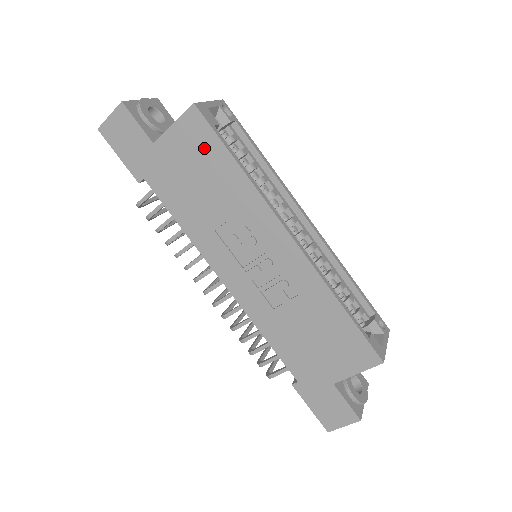
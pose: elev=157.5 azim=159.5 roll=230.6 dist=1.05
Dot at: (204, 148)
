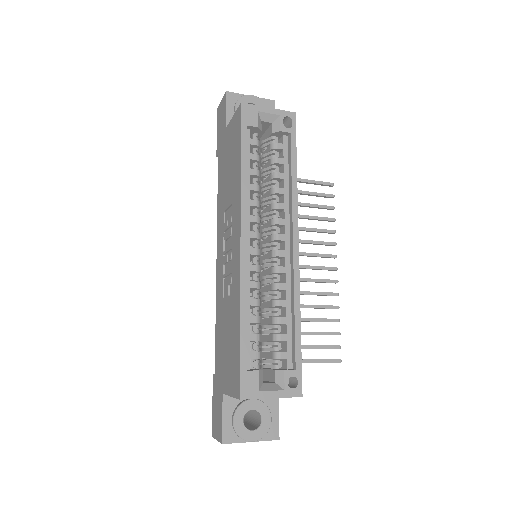
Dot at: (236, 141)
